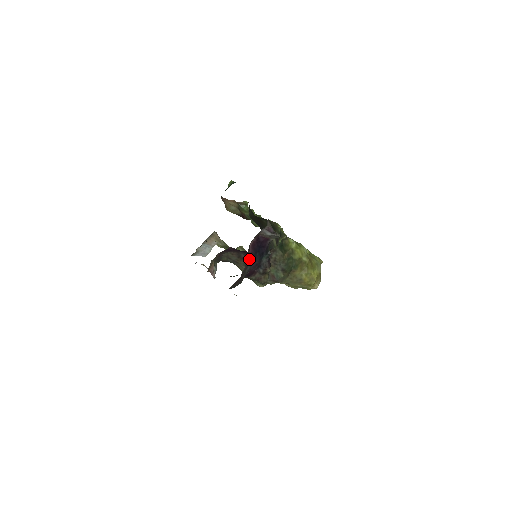
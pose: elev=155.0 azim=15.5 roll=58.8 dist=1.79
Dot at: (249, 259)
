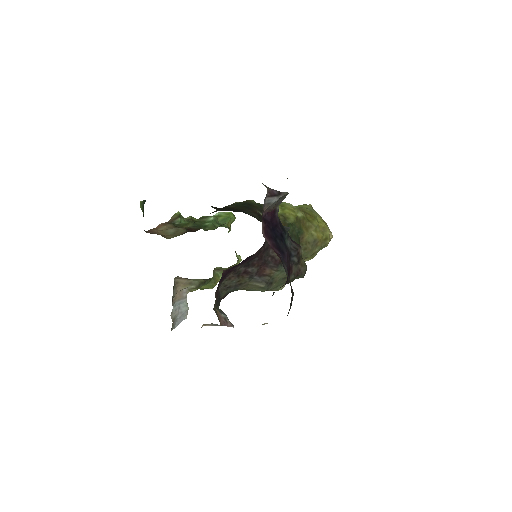
Dot at: (277, 255)
